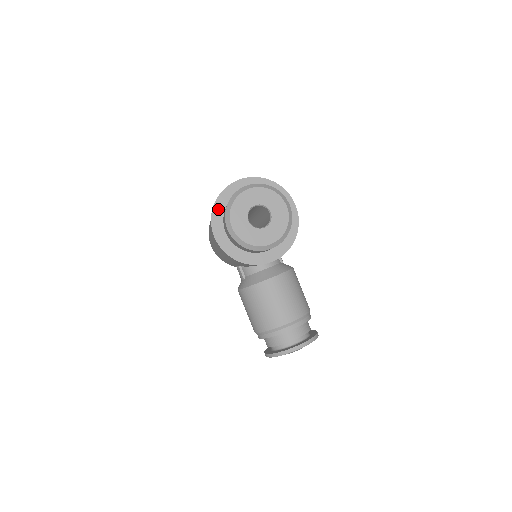
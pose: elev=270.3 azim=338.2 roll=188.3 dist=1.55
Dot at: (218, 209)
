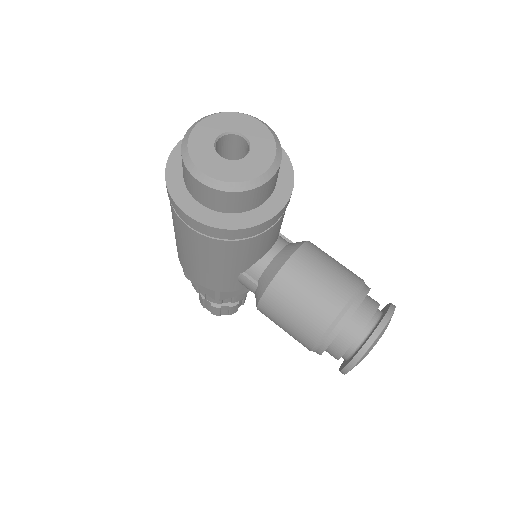
Dot at: (174, 181)
